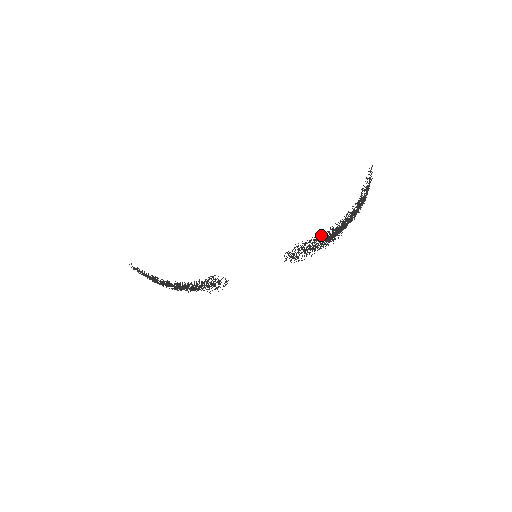
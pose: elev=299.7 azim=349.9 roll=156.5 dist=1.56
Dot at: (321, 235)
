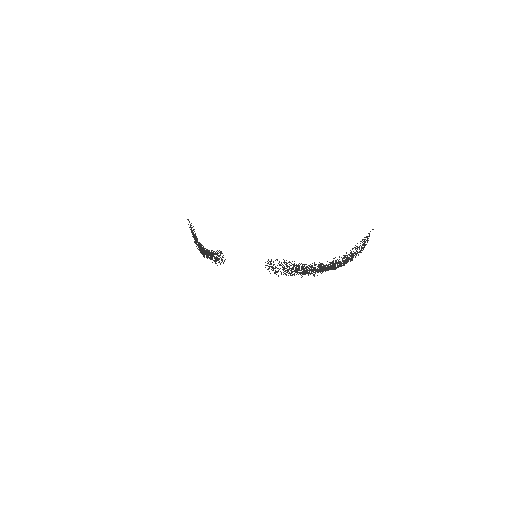
Dot at: (303, 264)
